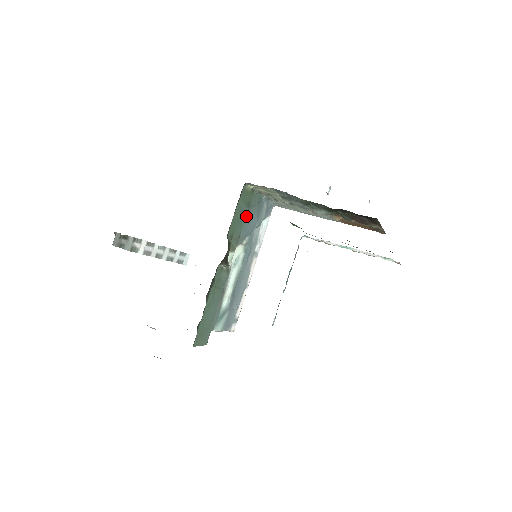
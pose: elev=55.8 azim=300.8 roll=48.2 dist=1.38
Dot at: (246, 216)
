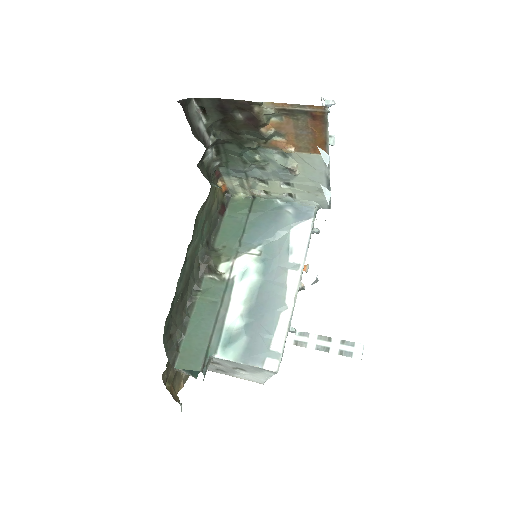
Dot at: (250, 225)
